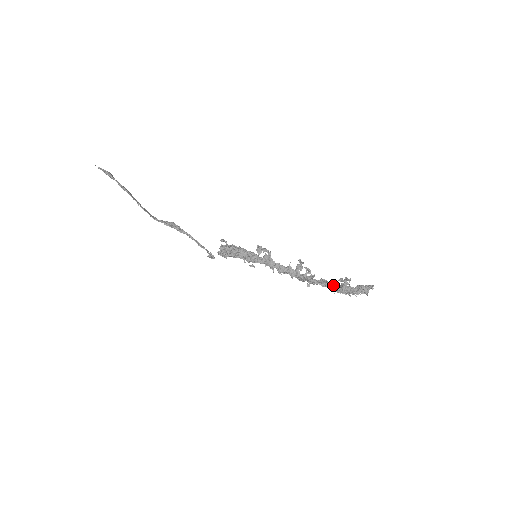
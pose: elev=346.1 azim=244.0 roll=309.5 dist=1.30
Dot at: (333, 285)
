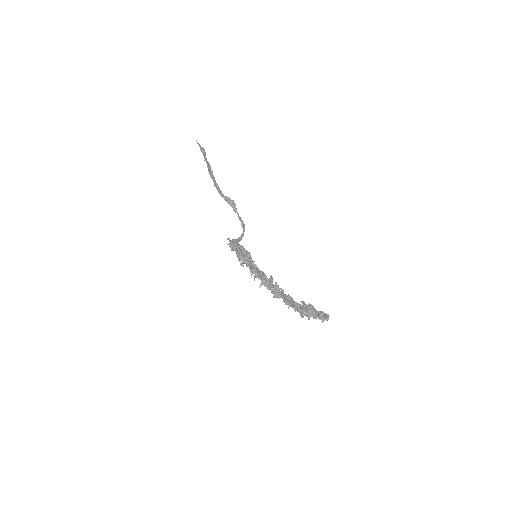
Dot at: (289, 304)
